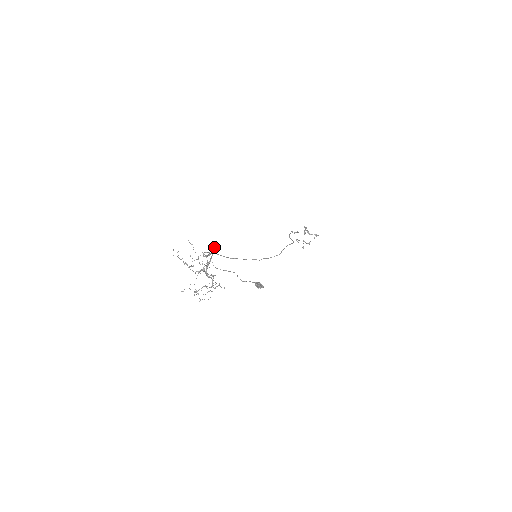
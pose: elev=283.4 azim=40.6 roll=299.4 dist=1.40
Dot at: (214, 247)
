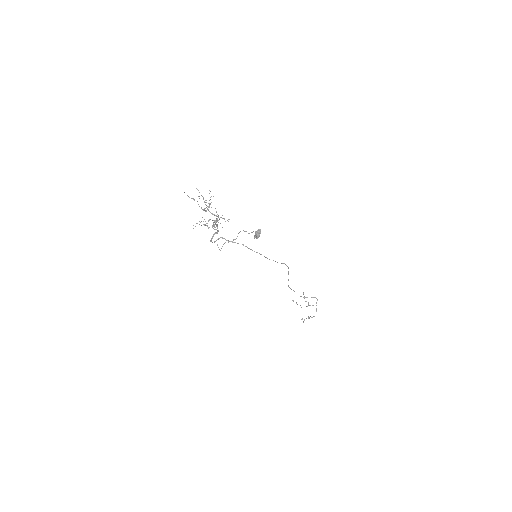
Dot at: occluded
